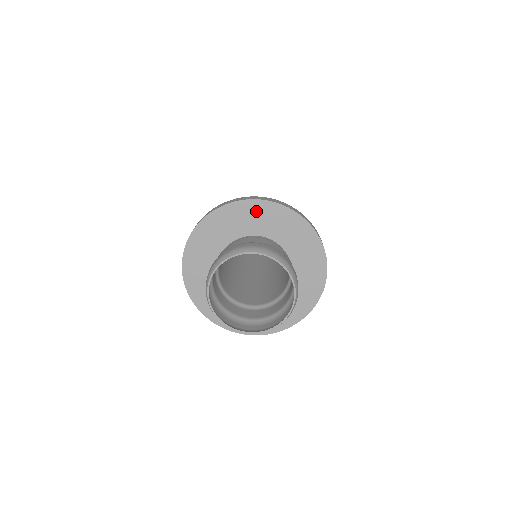
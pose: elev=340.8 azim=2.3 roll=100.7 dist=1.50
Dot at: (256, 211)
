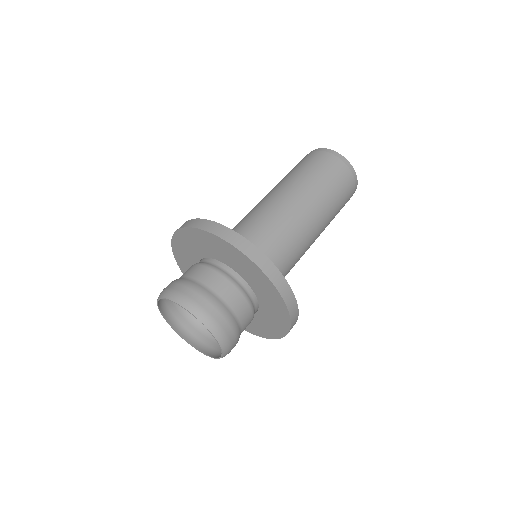
Dot at: (233, 254)
